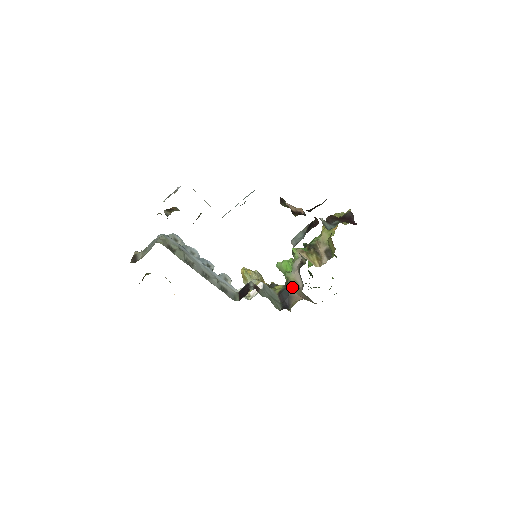
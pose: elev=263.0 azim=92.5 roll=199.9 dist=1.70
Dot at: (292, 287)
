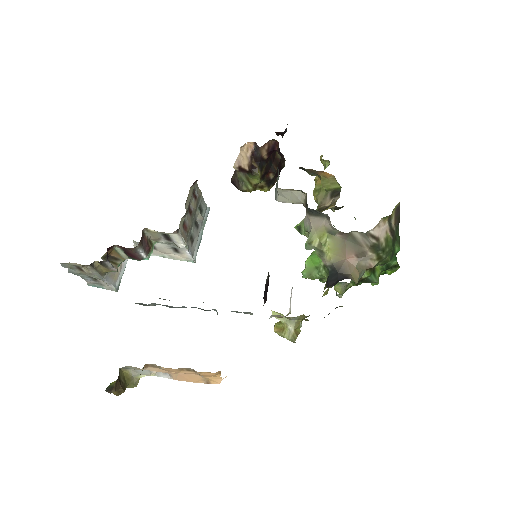
Dot at: (330, 257)
